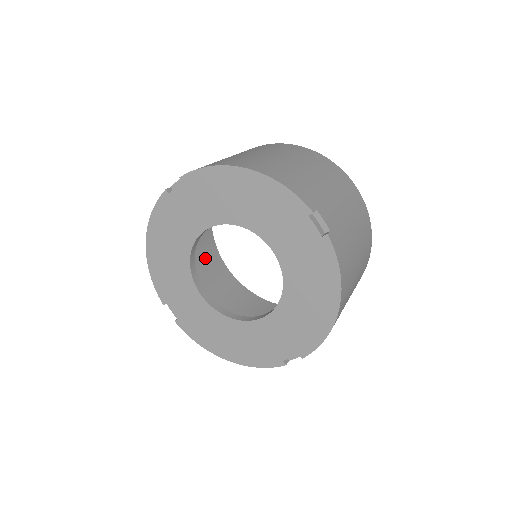
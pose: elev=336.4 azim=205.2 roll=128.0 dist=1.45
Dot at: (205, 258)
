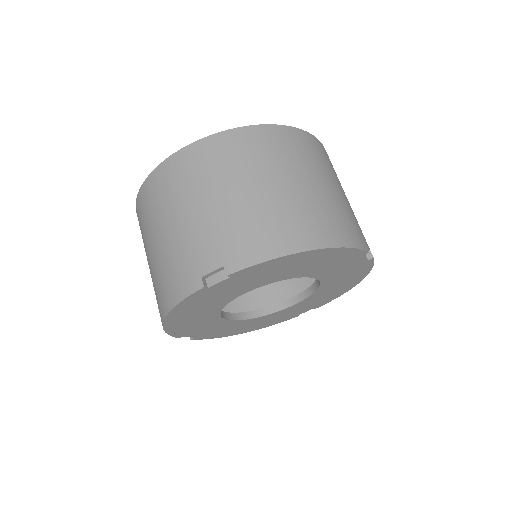
Dot at: occluded
